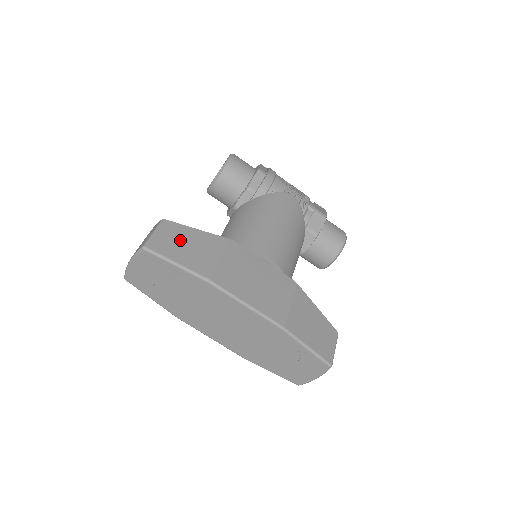
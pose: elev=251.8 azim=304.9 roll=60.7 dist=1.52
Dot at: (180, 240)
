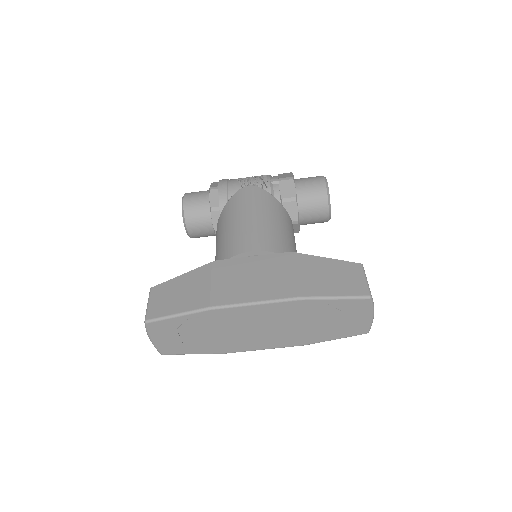
Dot at: (171, 294)
